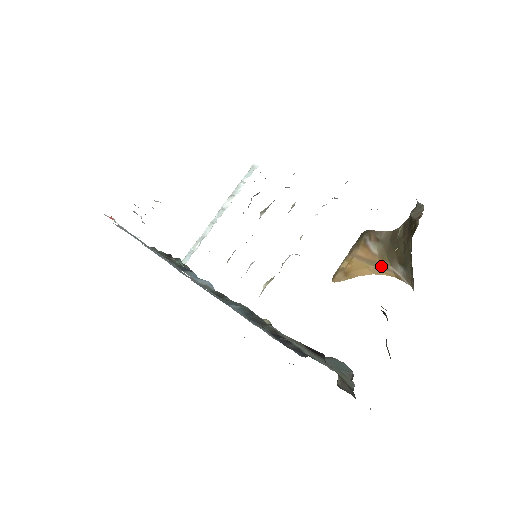
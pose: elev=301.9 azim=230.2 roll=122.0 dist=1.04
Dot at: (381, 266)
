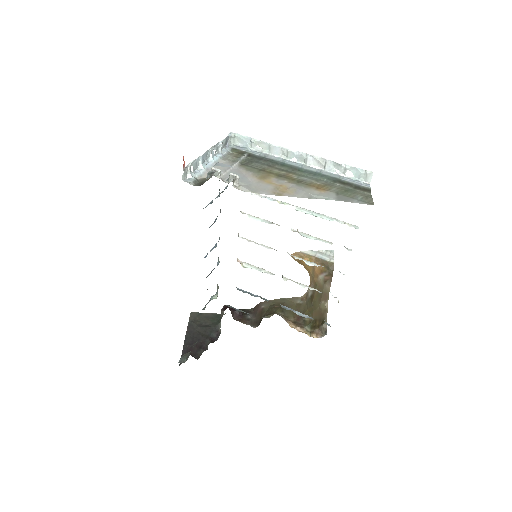
Dot at: (313, 279)
